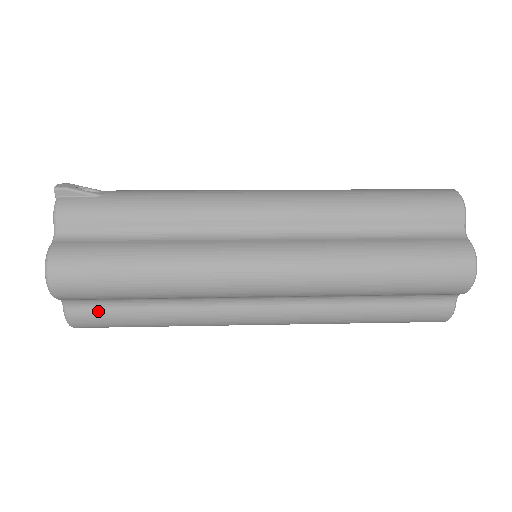
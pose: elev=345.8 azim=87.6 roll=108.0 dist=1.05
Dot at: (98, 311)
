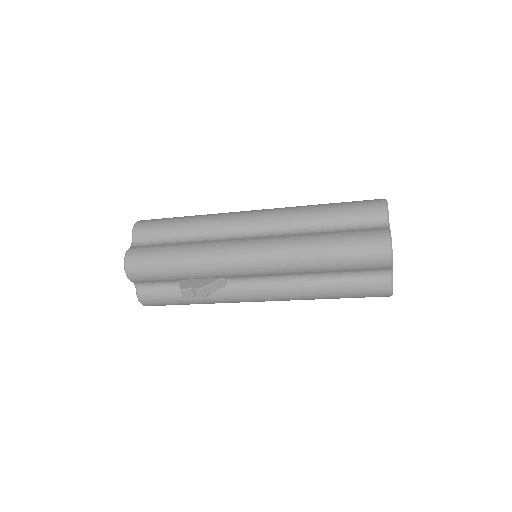
Dot at: (148, 246)
